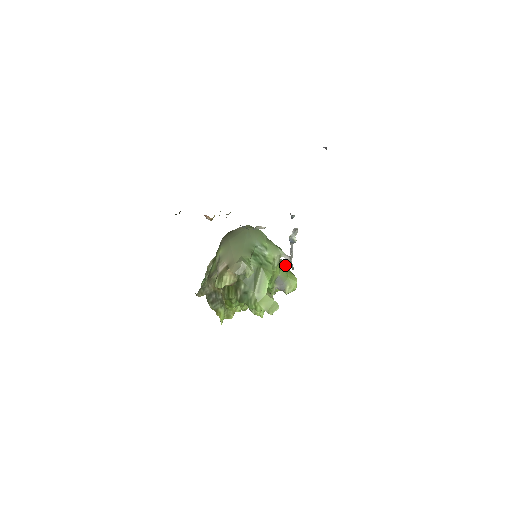
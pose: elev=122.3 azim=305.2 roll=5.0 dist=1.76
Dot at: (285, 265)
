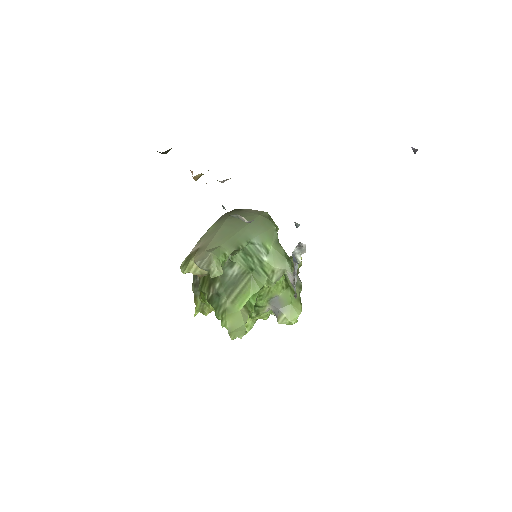
Dot at: (297, 286)
